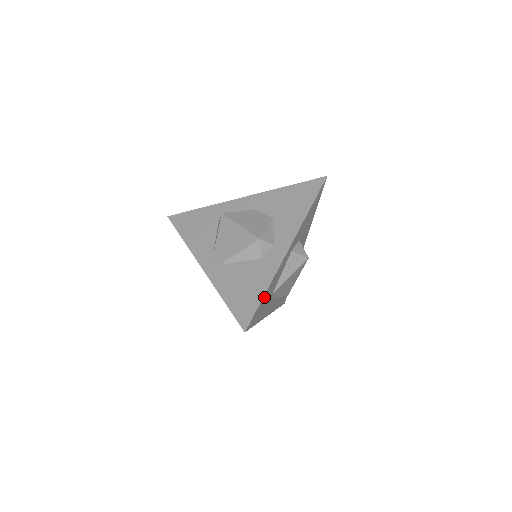
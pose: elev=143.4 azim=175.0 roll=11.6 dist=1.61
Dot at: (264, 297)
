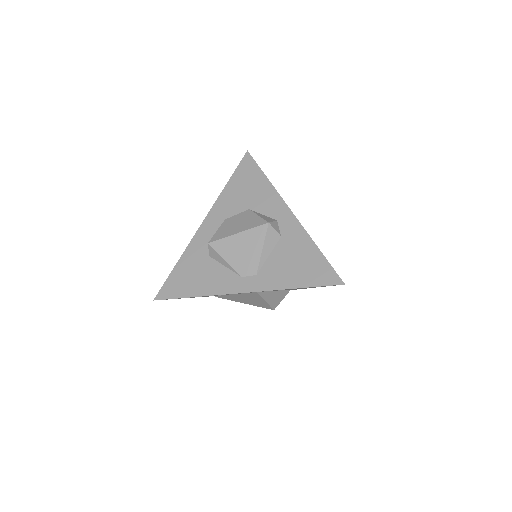
Dot at: (320, 255)
